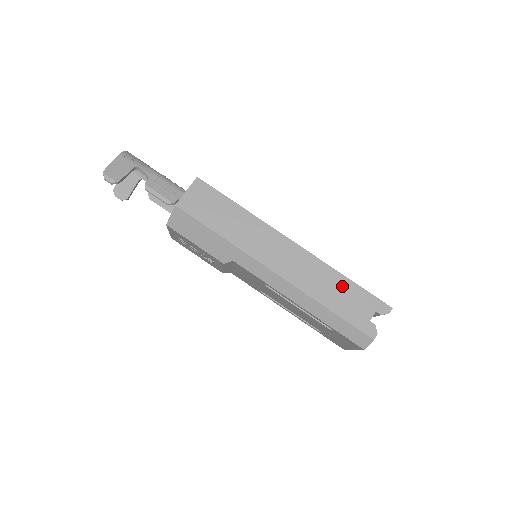
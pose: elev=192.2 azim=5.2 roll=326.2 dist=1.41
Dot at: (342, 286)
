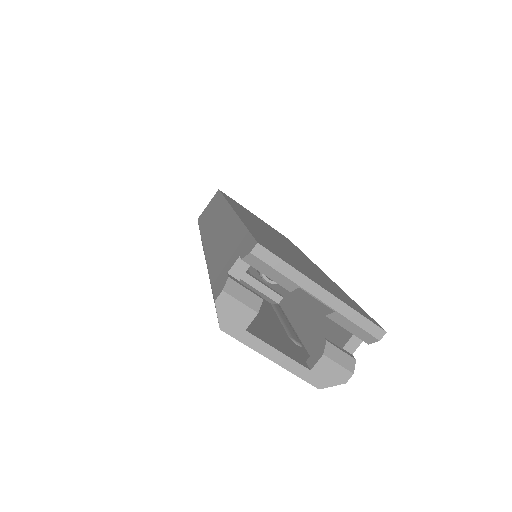
Dot at: (233, 236)
